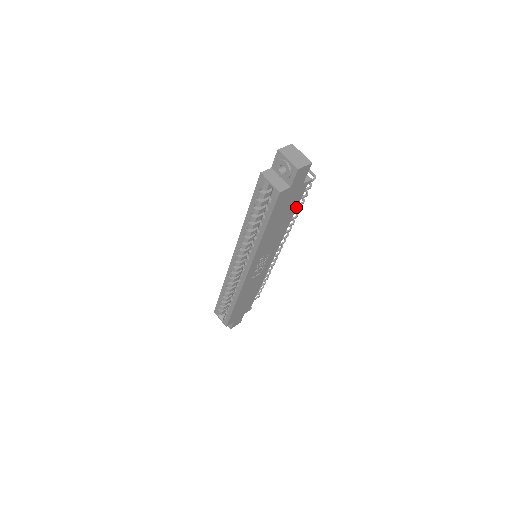
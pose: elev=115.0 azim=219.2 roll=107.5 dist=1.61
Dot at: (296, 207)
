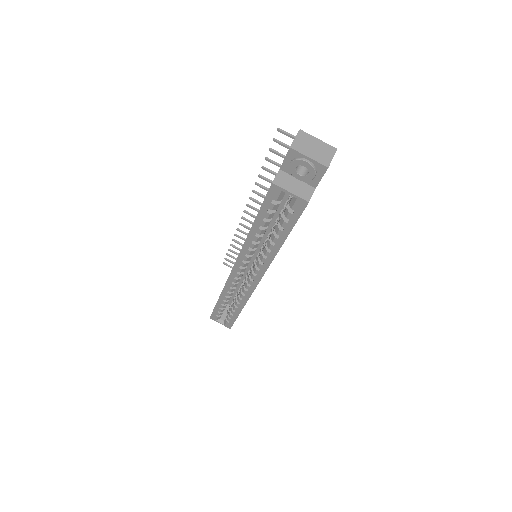
Dot at: occluded
